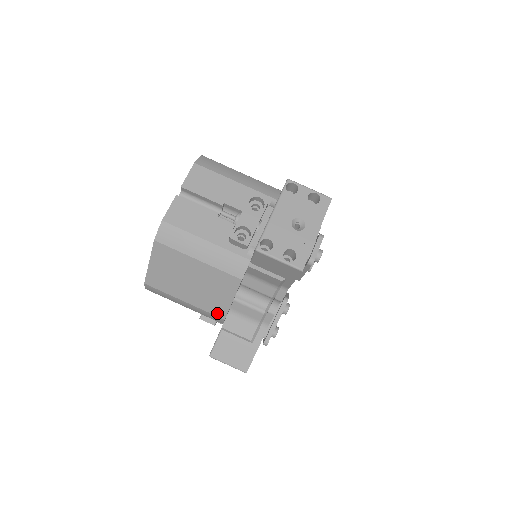
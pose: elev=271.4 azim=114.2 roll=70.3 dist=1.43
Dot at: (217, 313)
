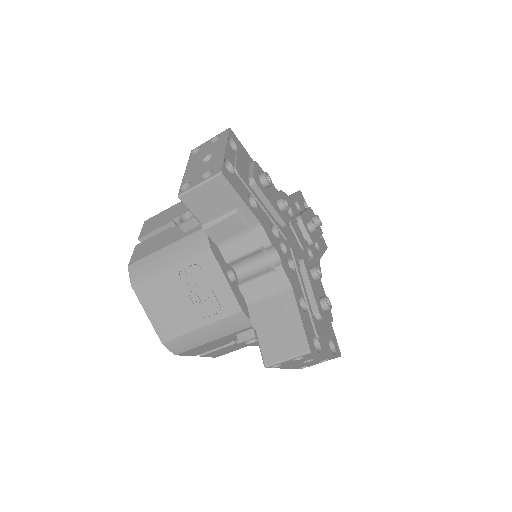
Dot at: occluded
